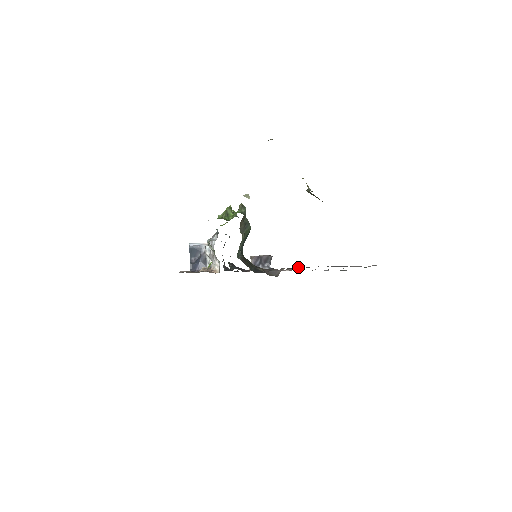
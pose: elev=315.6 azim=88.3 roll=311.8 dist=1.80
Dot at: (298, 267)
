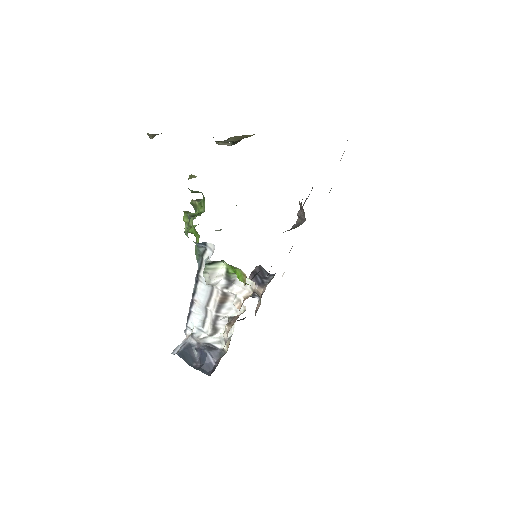
Dot at: occluded
